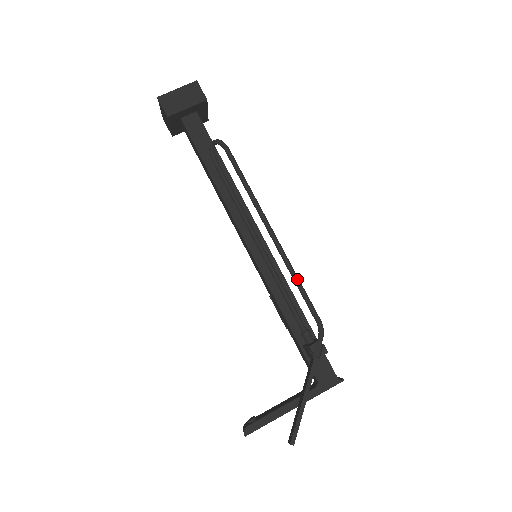
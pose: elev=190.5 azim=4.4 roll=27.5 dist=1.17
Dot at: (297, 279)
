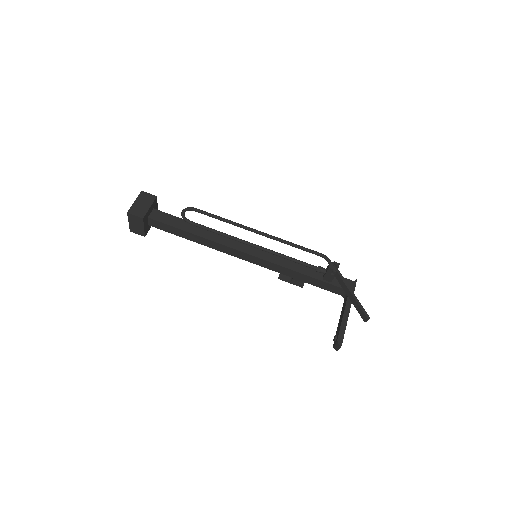
Dot at: (291, 243)
